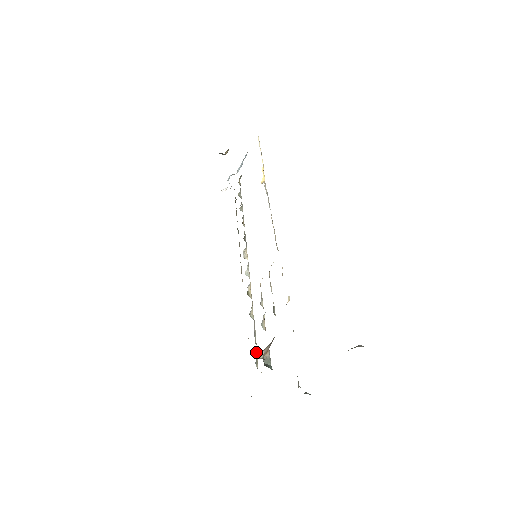
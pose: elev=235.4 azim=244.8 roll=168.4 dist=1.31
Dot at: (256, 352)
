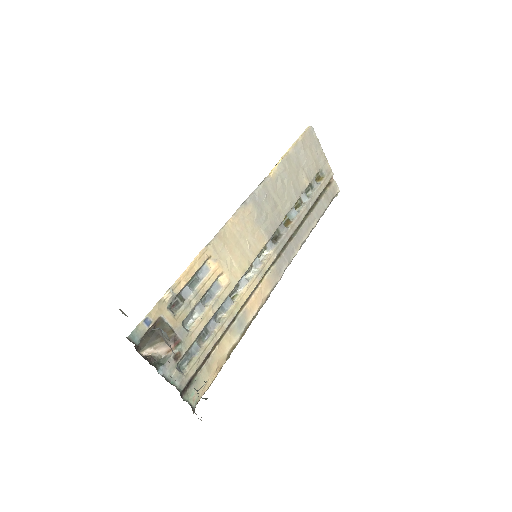
Dot at: (194, 355)
